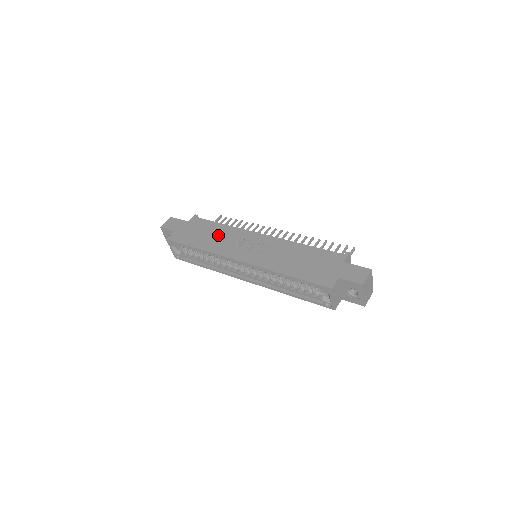
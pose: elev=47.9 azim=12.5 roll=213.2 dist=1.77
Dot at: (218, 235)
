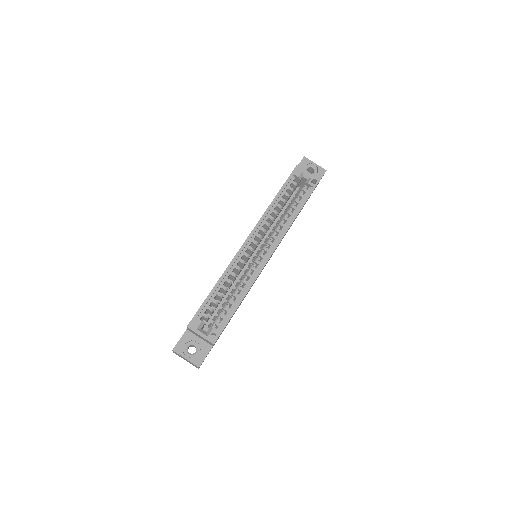
Dot at: occluded
